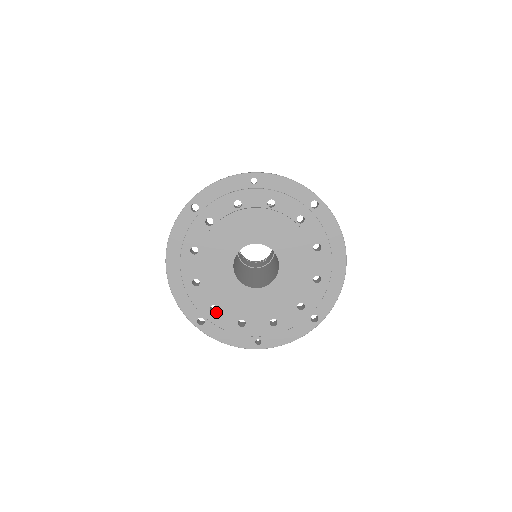
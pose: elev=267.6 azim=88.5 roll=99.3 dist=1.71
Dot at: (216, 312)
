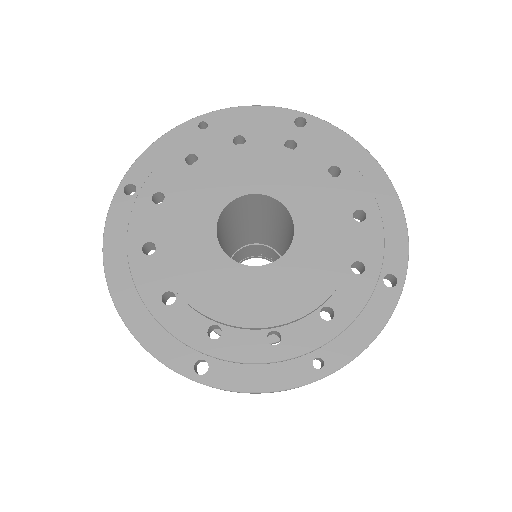
Dot at: (221, 336)
